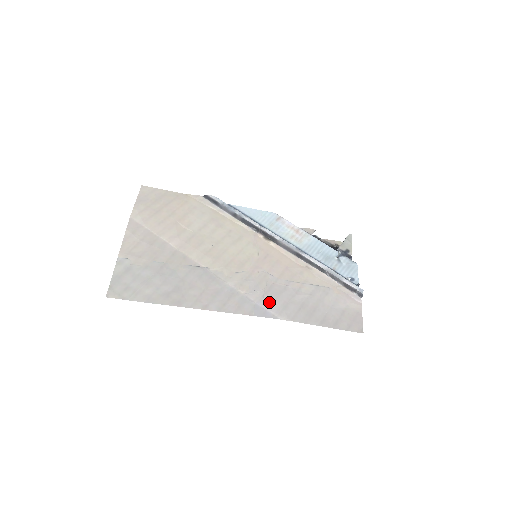
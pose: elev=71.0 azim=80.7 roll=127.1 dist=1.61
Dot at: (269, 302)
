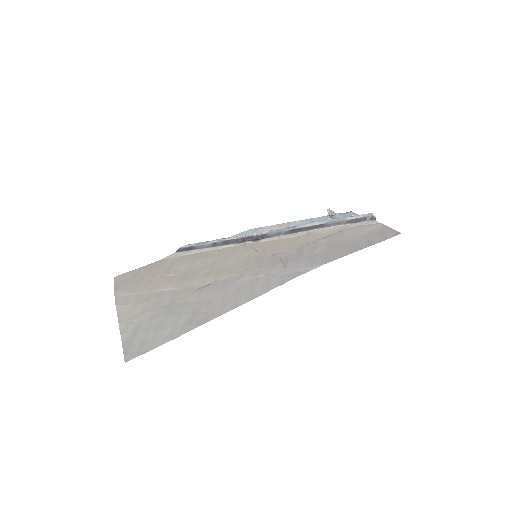
Dot at: (293, 266)
